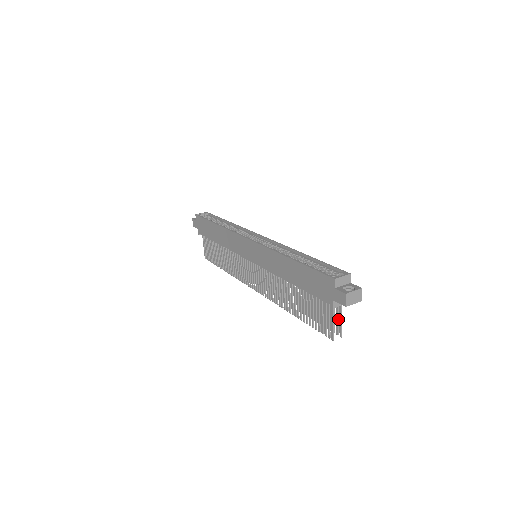
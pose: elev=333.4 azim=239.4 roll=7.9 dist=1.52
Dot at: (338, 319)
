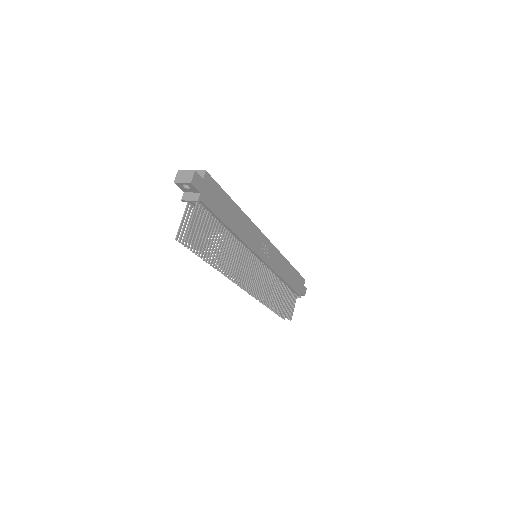
Dot at: (194, 225)
